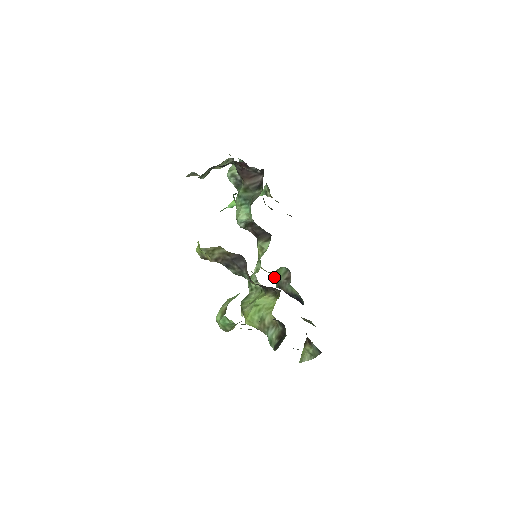
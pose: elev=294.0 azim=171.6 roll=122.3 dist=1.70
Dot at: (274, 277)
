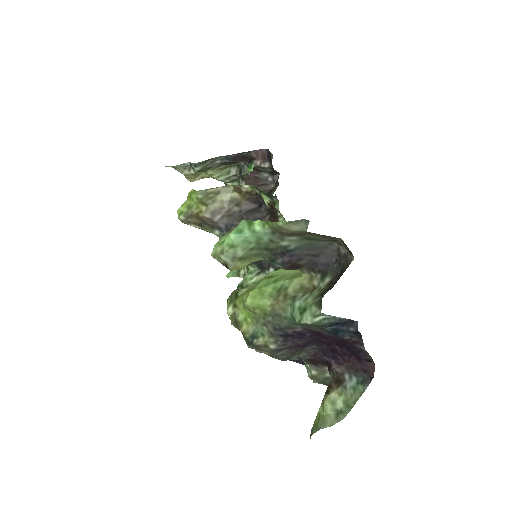
Dot at: occluded
